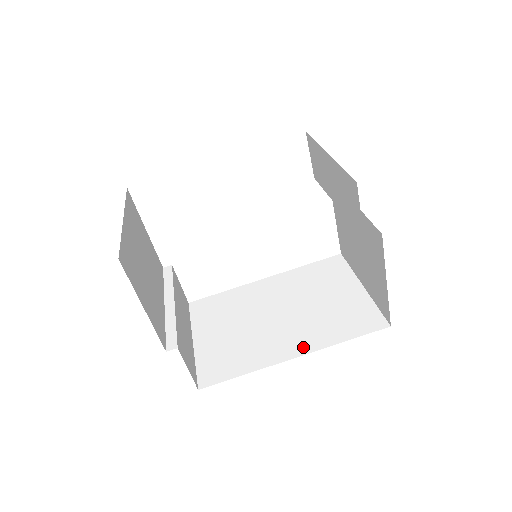
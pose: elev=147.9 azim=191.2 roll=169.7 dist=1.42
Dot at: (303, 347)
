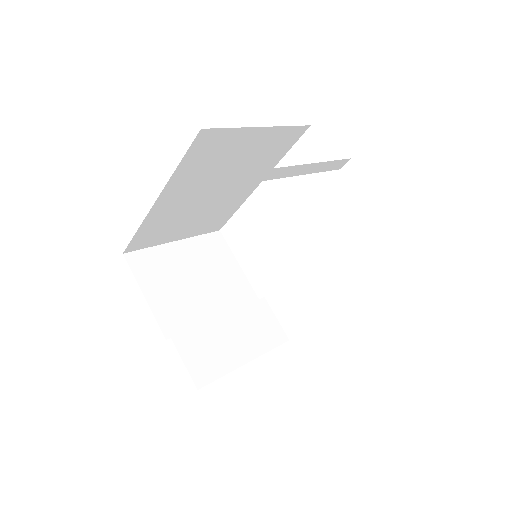
Dot at: occluded
